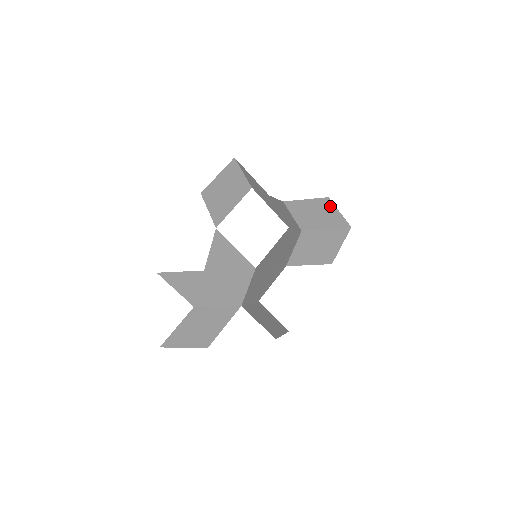
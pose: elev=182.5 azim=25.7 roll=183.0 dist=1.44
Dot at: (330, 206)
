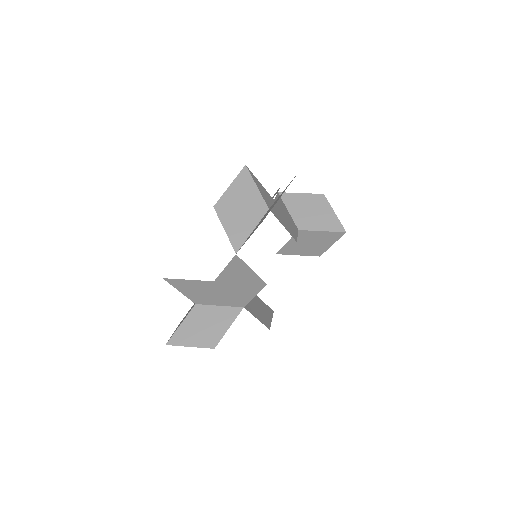
Dot at: (326, 205)
